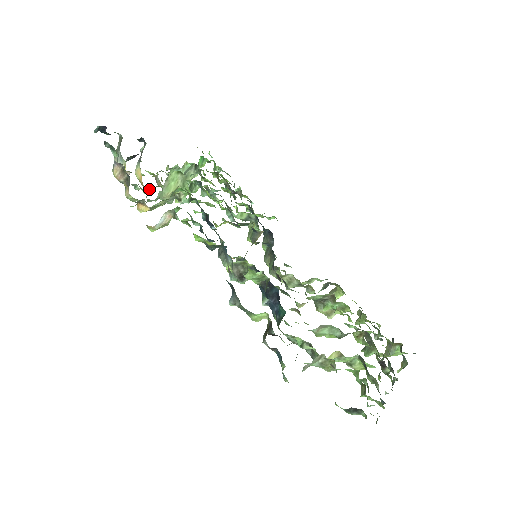
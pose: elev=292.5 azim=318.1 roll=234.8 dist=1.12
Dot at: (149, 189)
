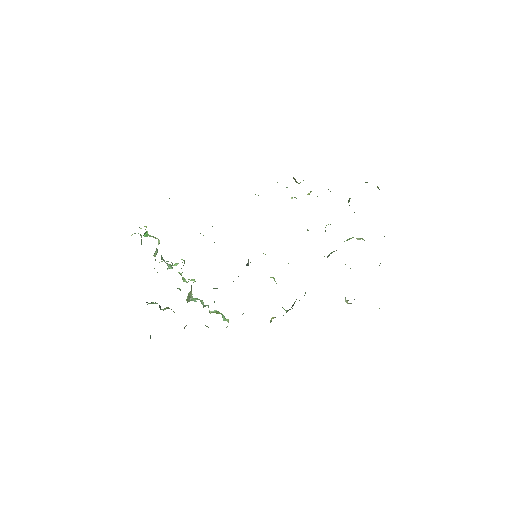
Dot at: occluded
